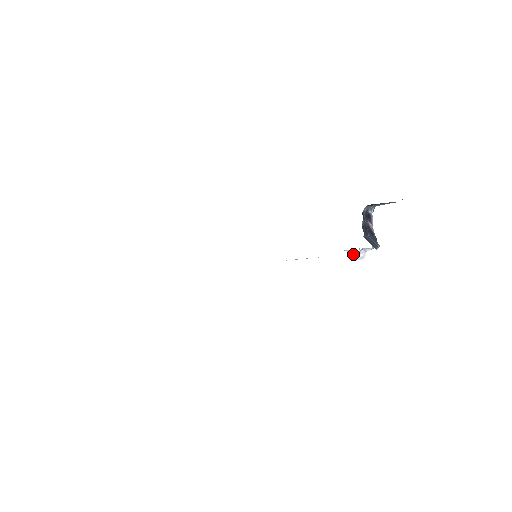
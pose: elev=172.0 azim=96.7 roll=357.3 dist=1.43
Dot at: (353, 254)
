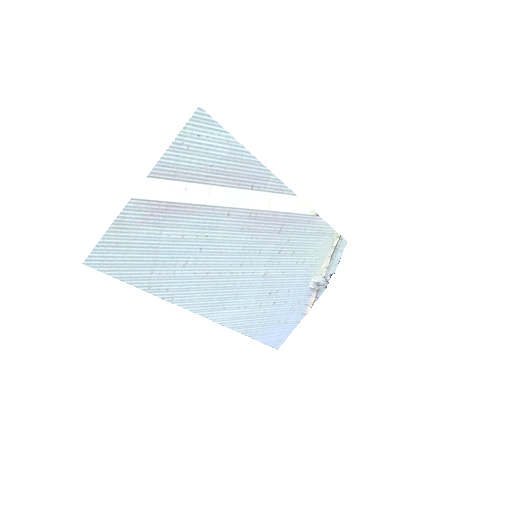
Dot at: (319, 280)
